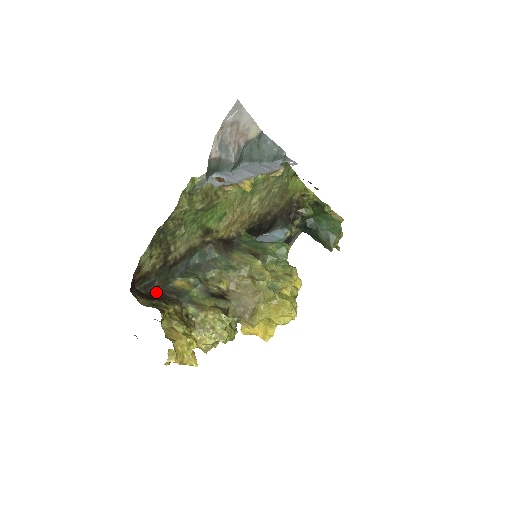
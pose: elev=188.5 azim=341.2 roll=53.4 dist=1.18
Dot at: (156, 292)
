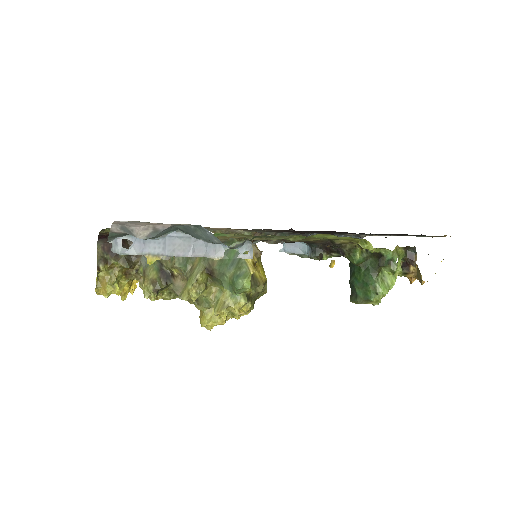
Dot at: occluded
